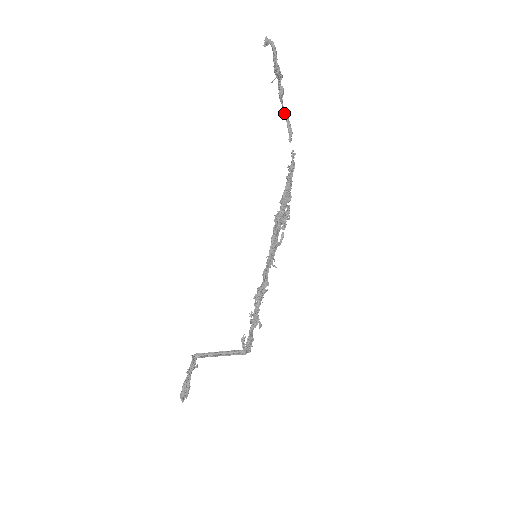
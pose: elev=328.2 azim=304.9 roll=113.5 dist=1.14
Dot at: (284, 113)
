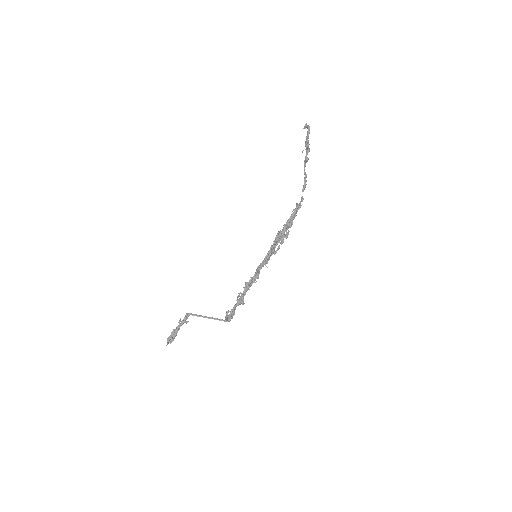
Dot at: (304, 173)
